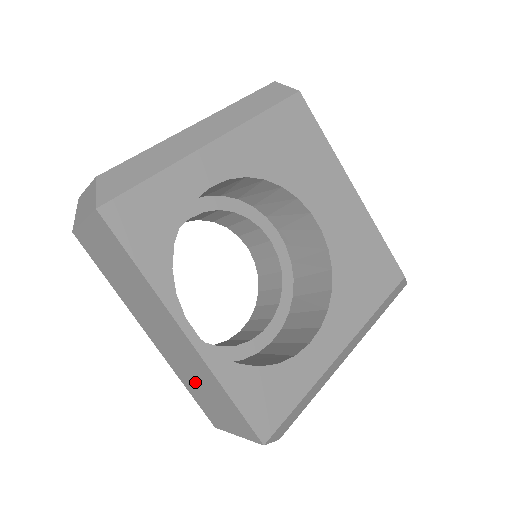
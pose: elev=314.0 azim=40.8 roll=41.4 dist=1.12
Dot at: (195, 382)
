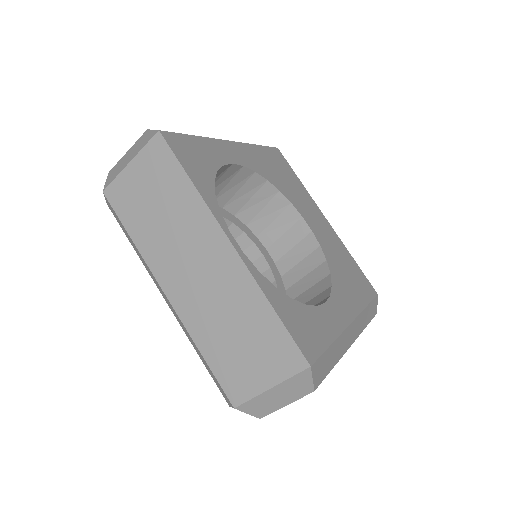
Dot at: (223, 328)
